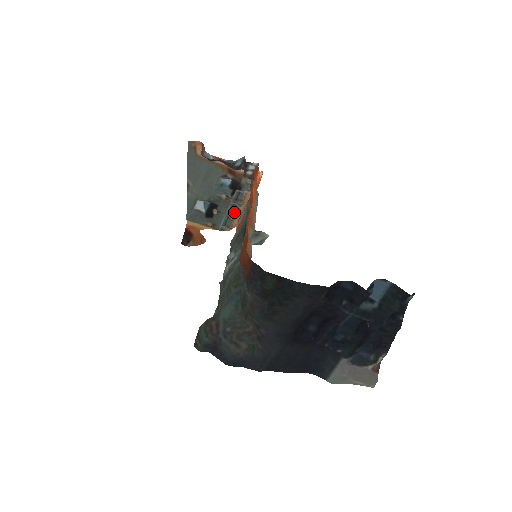
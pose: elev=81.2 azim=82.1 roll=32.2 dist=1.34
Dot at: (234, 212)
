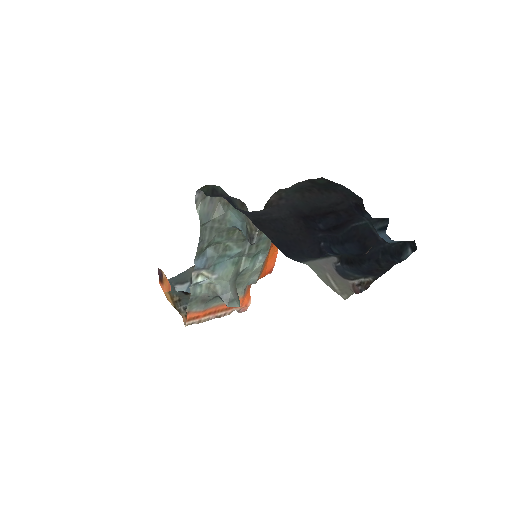
Dot at: occluded
